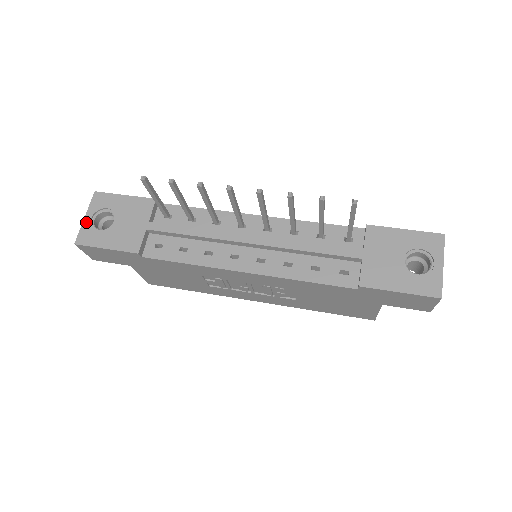
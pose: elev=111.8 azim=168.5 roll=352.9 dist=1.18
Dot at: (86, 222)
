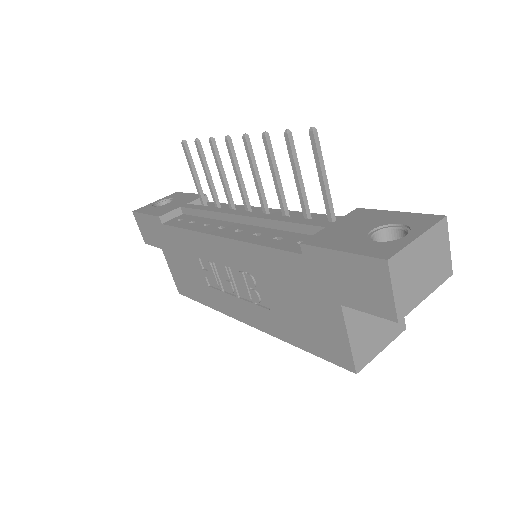
Dot at: (153, 203)
